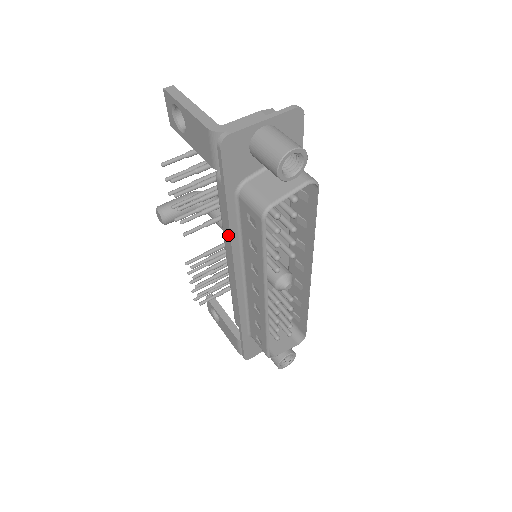
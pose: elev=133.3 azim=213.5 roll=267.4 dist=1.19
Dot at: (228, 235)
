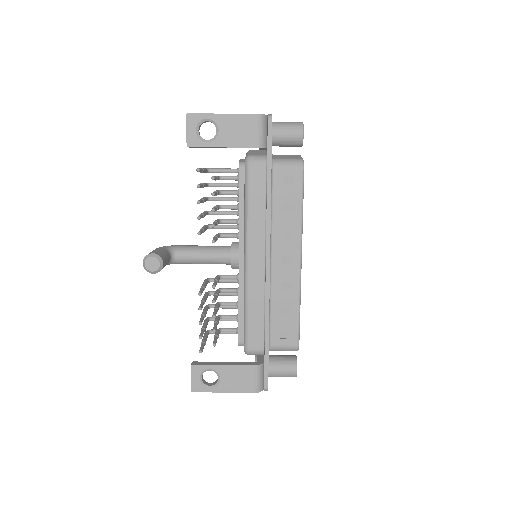
Dot at: (267, 207)
